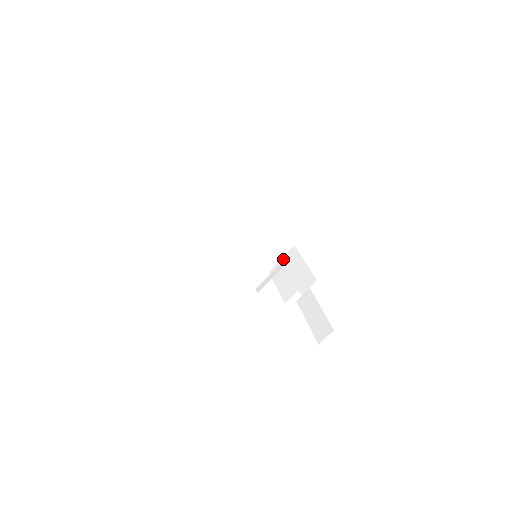
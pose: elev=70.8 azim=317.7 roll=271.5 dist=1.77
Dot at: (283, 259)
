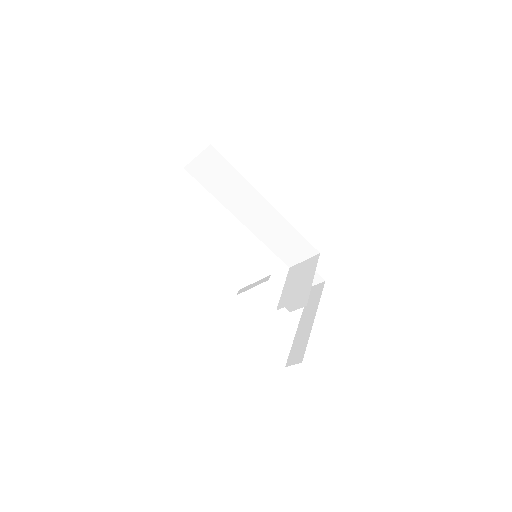
Dot at: (304, 262)
